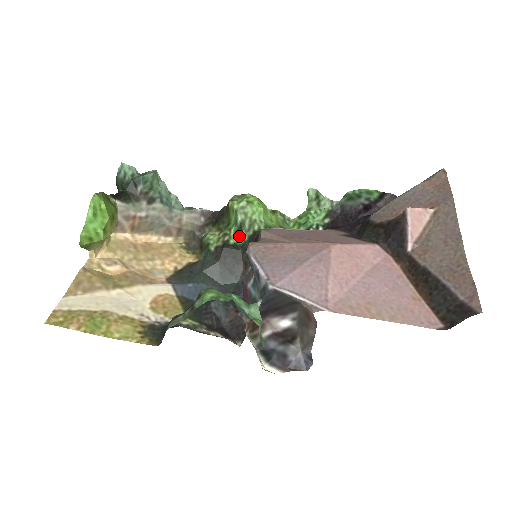
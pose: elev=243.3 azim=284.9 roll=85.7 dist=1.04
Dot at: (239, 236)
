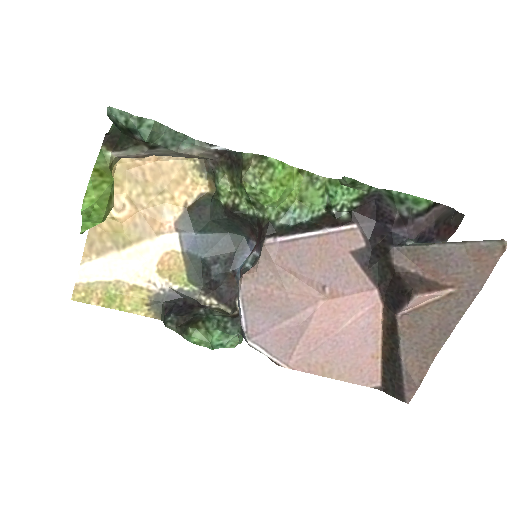
Dot at: (250, 206)
